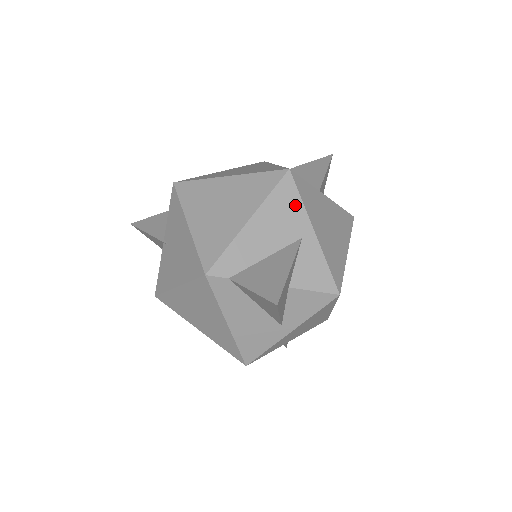
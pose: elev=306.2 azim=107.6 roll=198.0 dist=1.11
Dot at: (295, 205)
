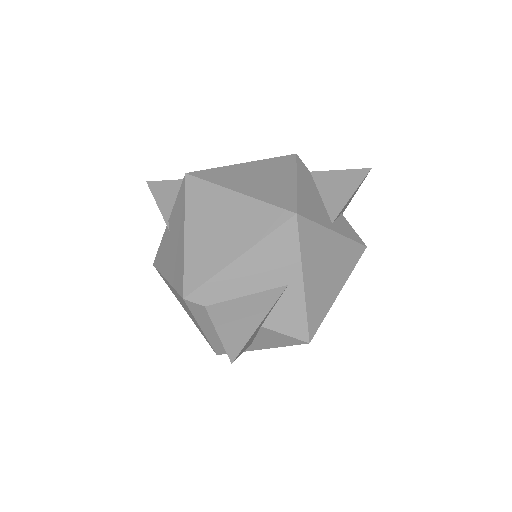
Dot at: (291, 252)
